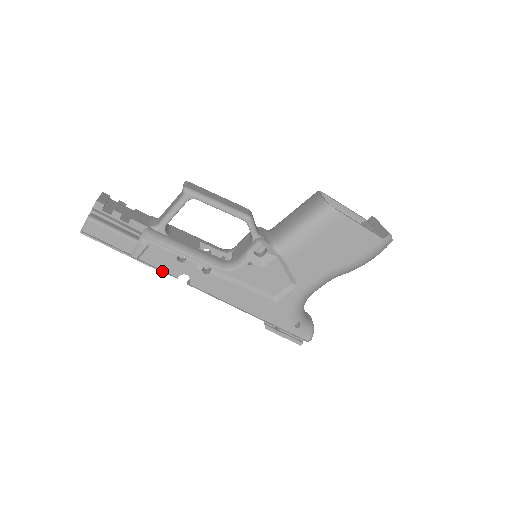
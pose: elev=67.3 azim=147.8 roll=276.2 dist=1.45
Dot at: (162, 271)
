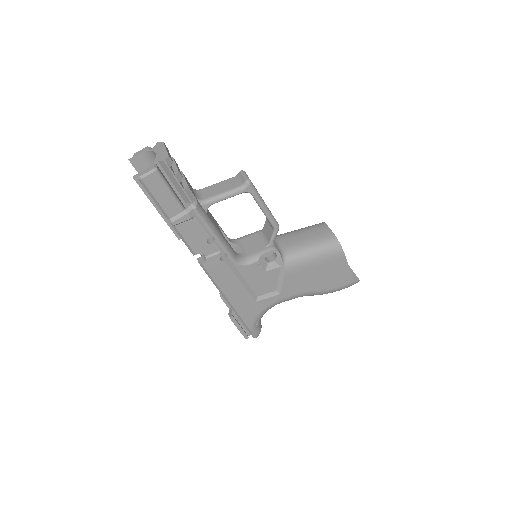
Dot at: (185, 244)
